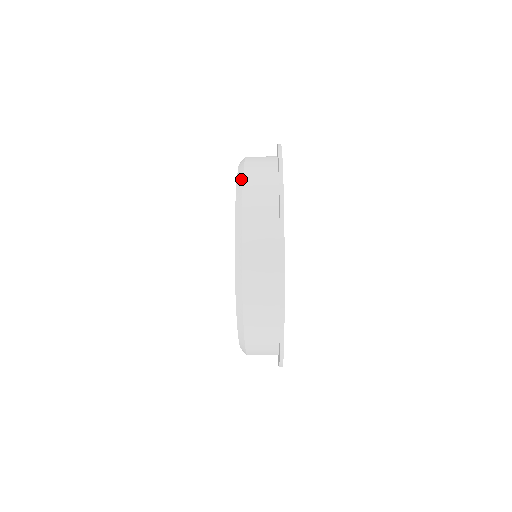
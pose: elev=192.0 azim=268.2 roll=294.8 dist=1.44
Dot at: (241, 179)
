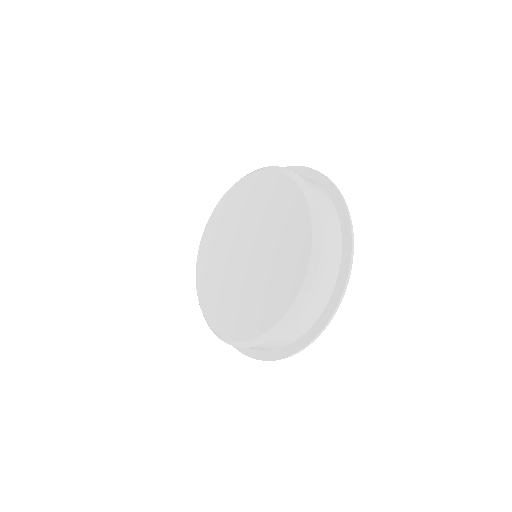
Dot at: (310, 191)
